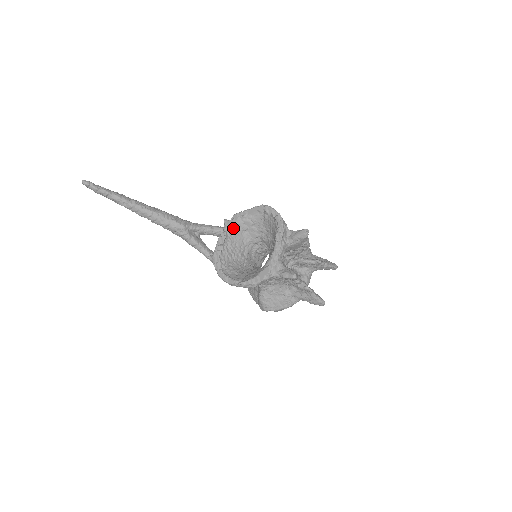
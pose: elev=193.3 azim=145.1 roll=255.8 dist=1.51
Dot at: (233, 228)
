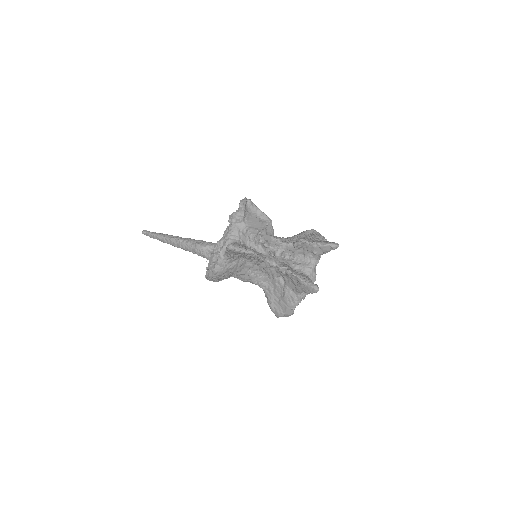
Dot at: occluded
